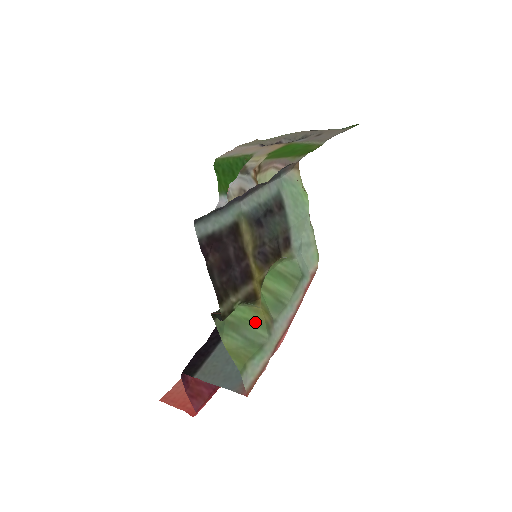
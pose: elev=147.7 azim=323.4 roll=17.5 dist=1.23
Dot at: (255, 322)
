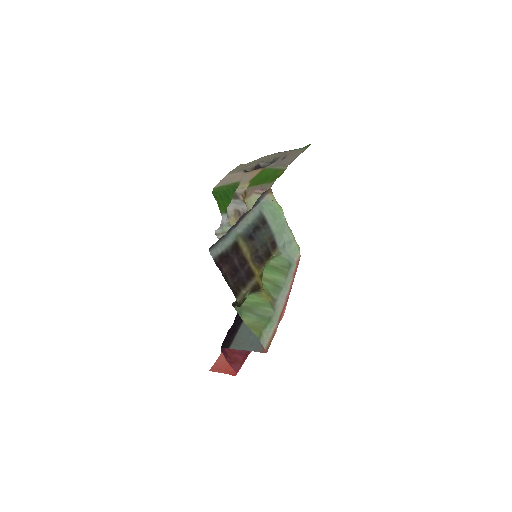
Dot at: (262, 303)
